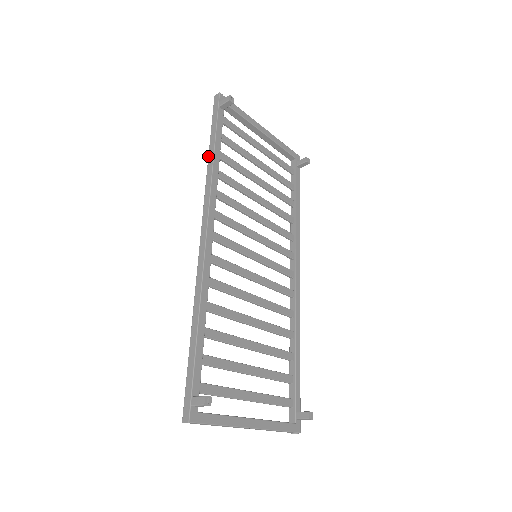
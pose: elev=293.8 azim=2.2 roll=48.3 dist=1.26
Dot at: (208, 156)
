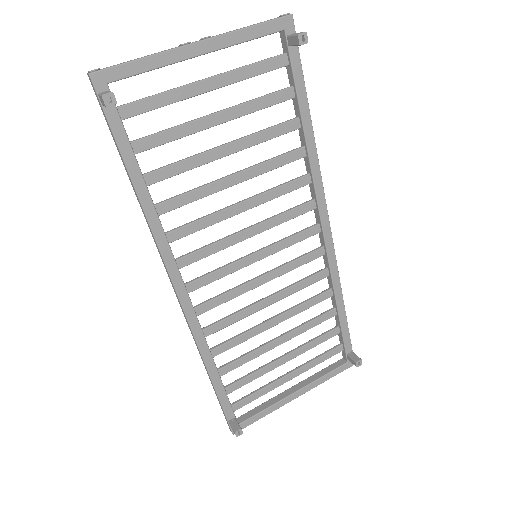
Dot at: occluded
